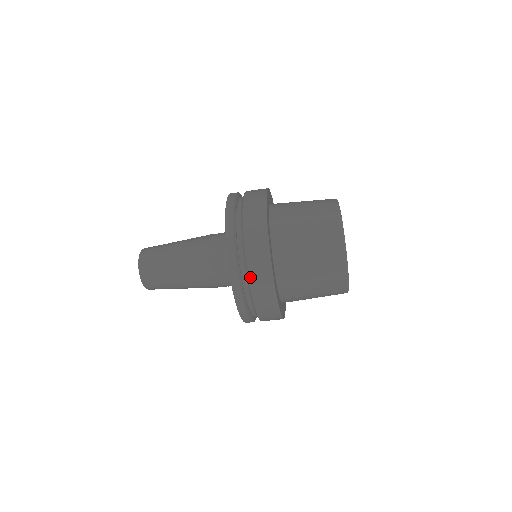
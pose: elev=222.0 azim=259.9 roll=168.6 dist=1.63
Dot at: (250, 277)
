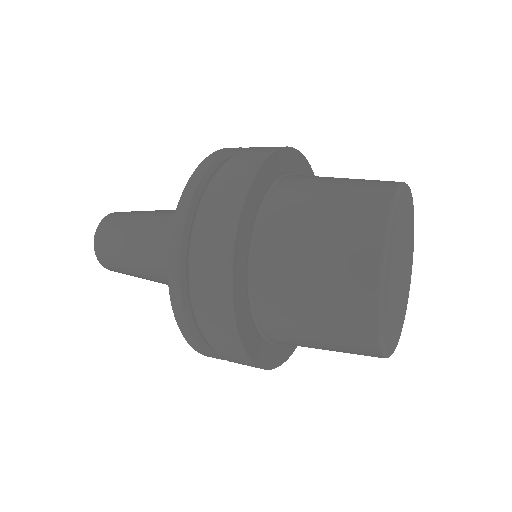
Dot at: (197, 286)
